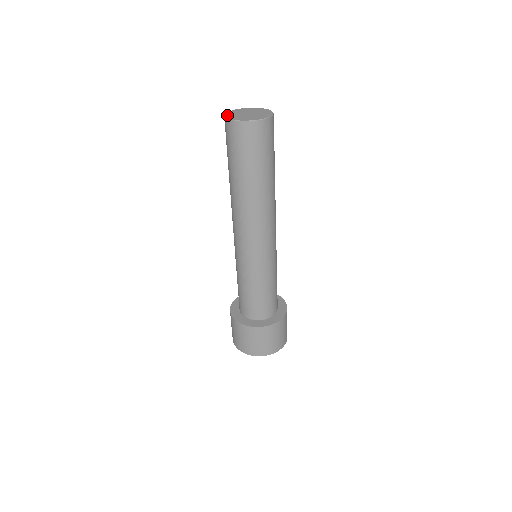
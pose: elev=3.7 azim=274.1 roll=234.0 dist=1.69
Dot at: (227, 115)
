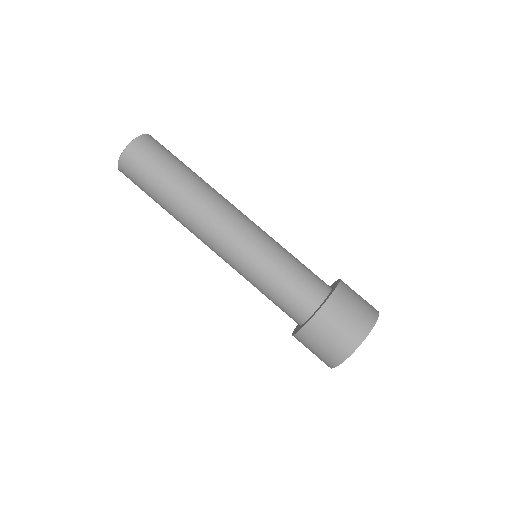
Dot at: occluded
